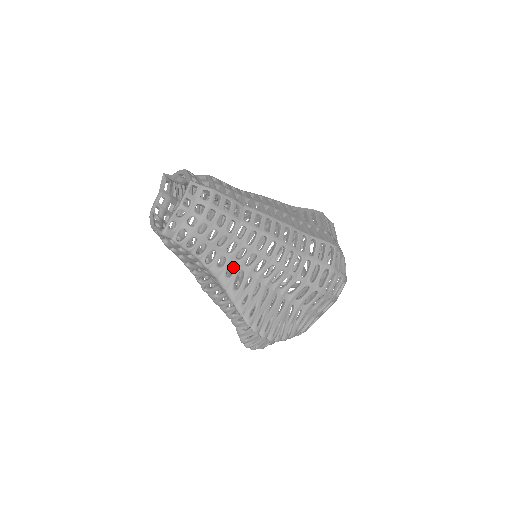
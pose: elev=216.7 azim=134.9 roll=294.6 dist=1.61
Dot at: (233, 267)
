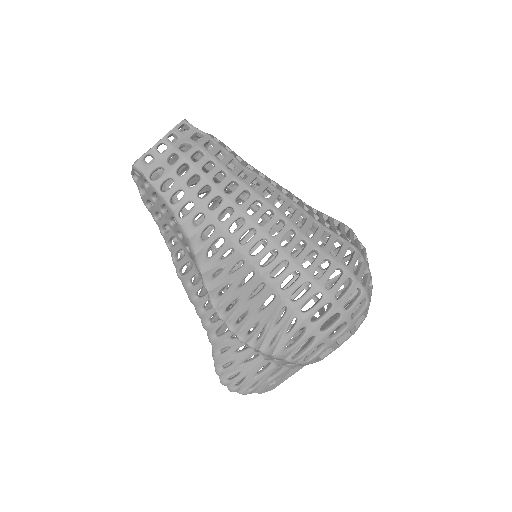
Dot at: occluded
